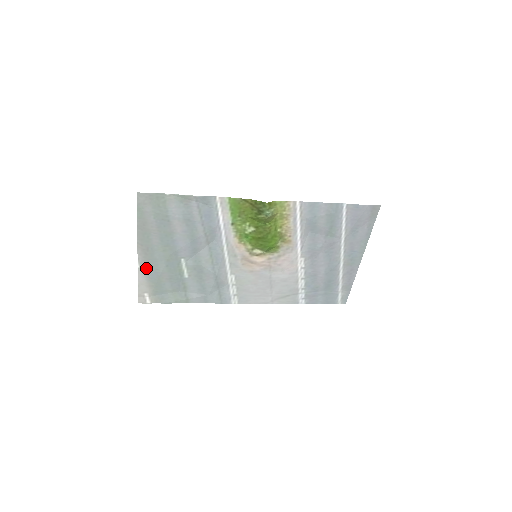
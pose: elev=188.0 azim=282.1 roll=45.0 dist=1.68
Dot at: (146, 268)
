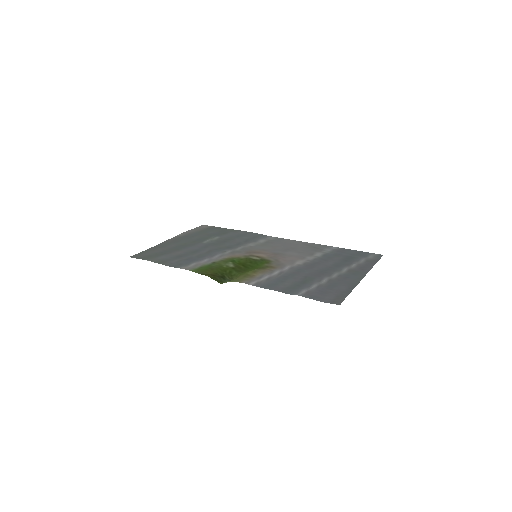
Dot at: (186, 235)
